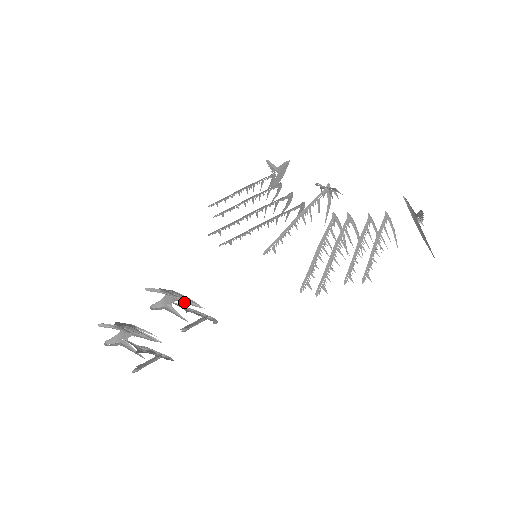
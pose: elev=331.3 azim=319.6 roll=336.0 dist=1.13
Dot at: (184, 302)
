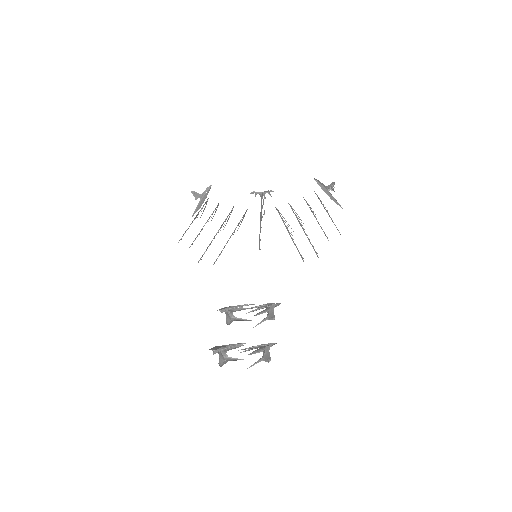
Dot at: occluded
